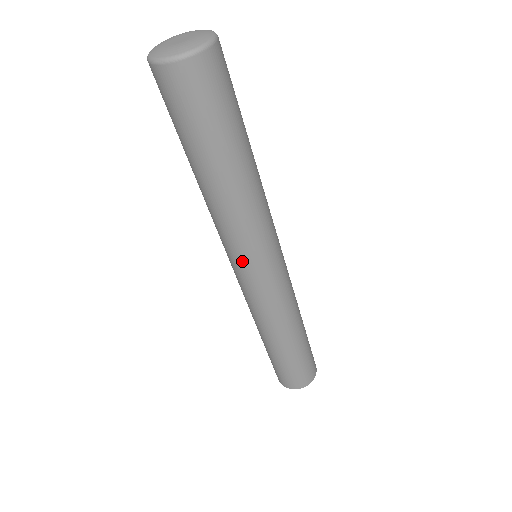
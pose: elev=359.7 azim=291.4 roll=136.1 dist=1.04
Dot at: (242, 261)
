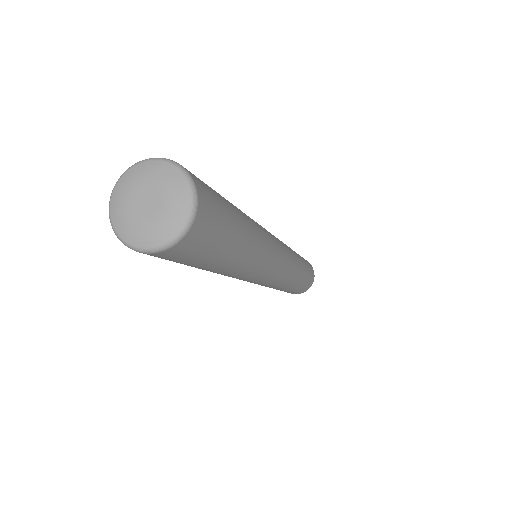
Dot at: occluded
